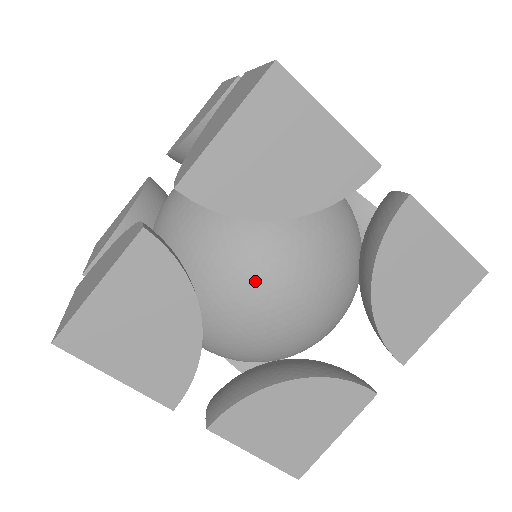
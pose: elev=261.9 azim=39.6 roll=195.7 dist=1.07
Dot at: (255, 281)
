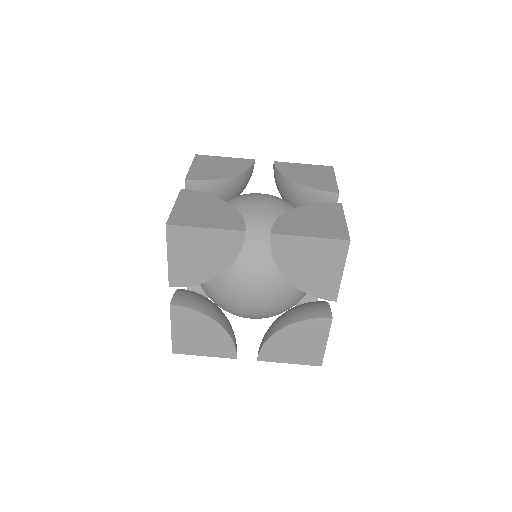
Dot at: (251, 280)
